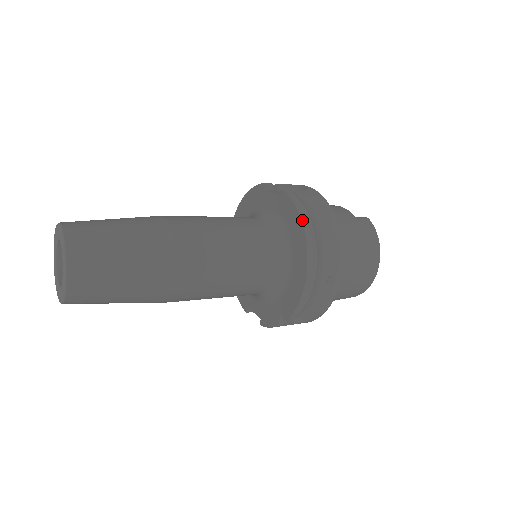
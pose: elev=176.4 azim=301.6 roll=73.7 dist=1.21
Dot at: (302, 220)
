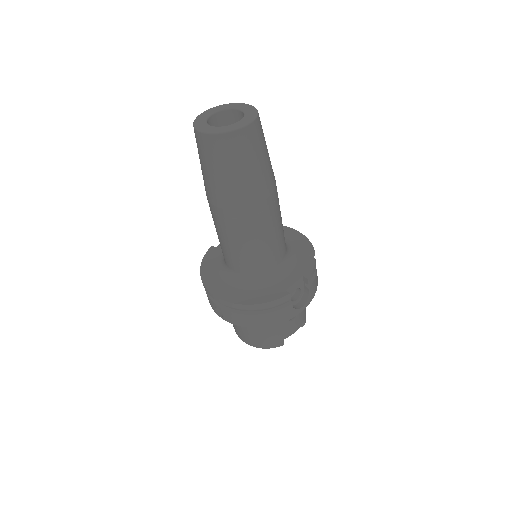
Dot at: occluded
